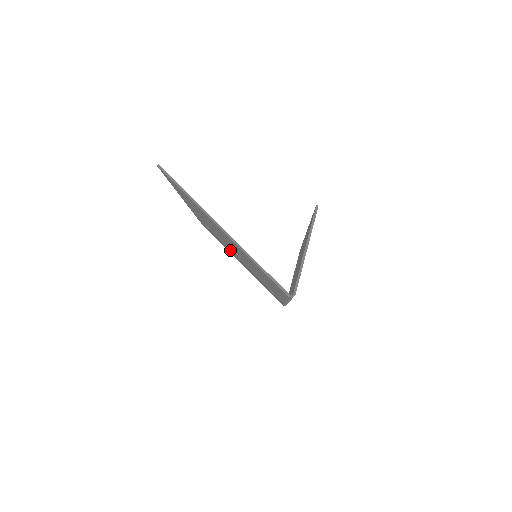
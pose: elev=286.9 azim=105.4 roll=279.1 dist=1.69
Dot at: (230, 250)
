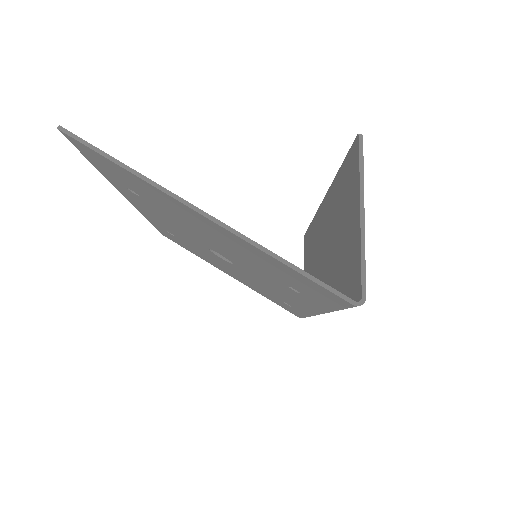
Dot at: (212, 259)
